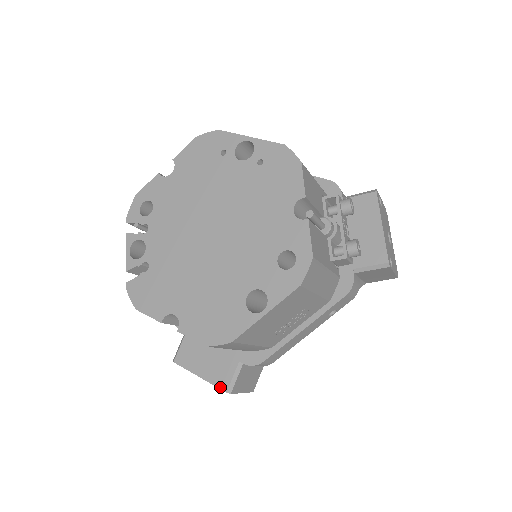
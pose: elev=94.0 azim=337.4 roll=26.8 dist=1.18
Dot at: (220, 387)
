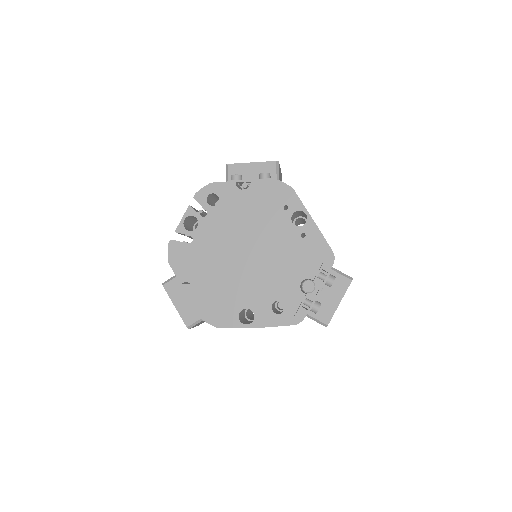
Dot at: (185, 322)
